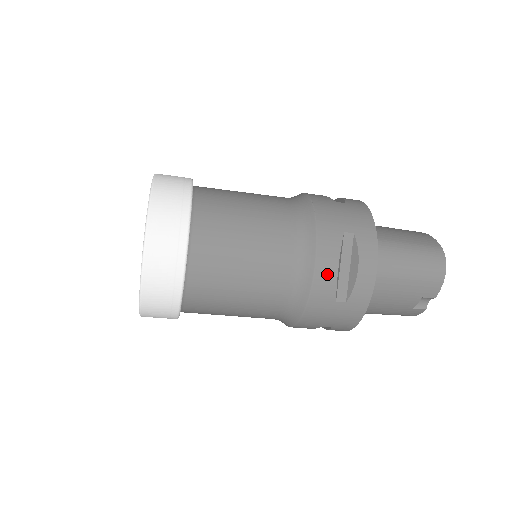
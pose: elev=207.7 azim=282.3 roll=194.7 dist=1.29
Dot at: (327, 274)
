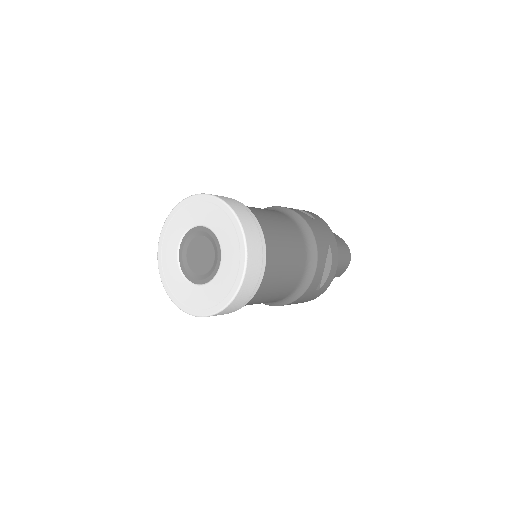
Dot at: (319, 274)
